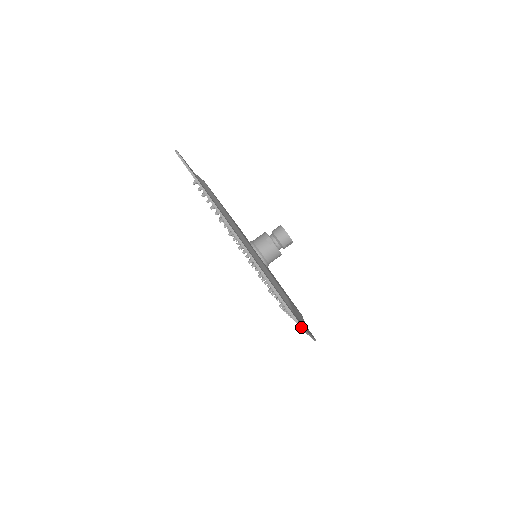
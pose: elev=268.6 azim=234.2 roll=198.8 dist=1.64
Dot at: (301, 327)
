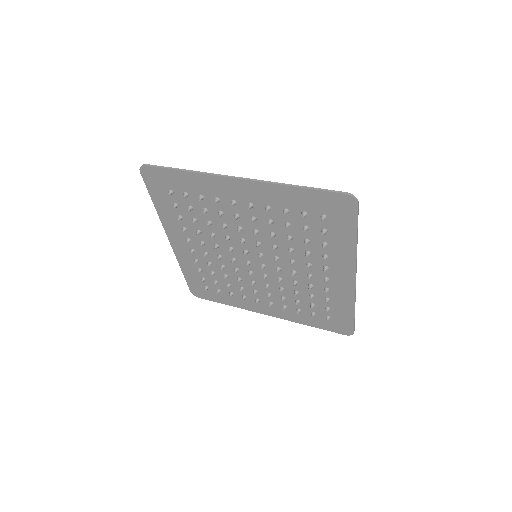
Dot at: (358, 203)
